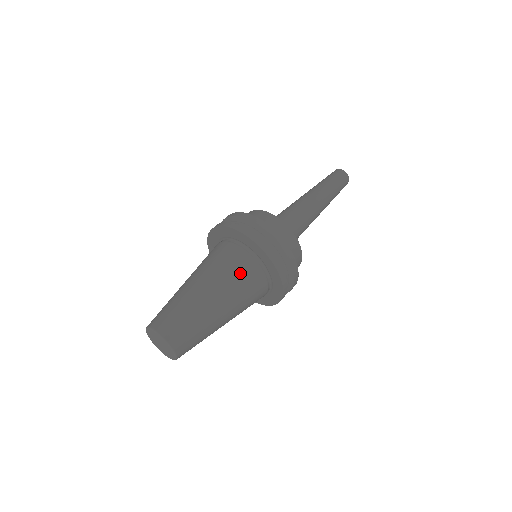
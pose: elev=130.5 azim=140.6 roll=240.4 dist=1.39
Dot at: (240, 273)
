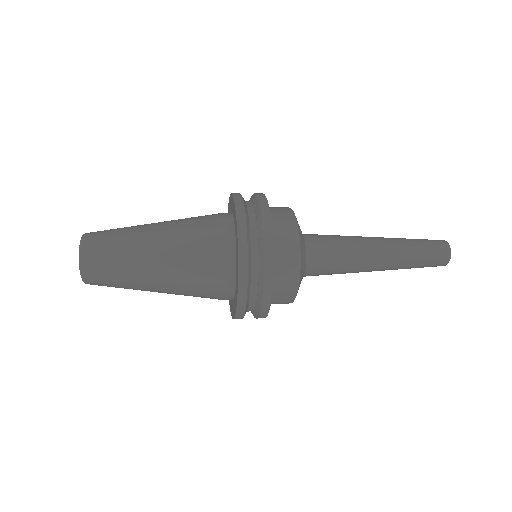
Dot at: (201, 216)
